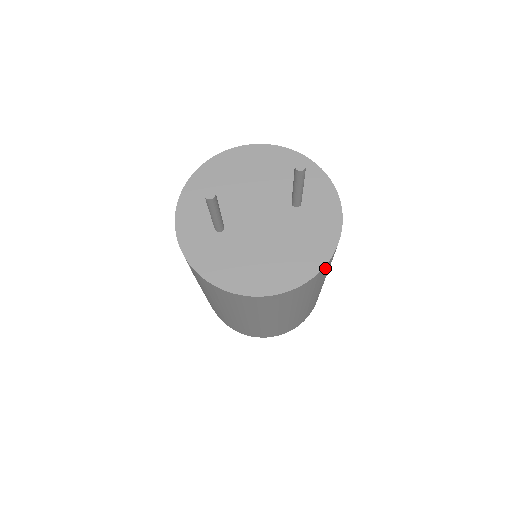
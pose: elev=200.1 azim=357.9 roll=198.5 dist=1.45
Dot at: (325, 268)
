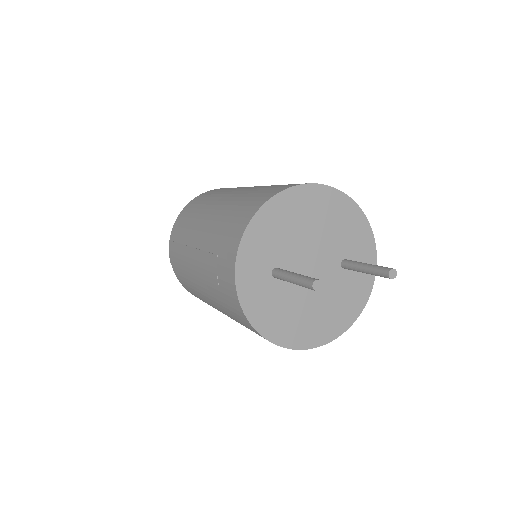
Dot at: occluded
